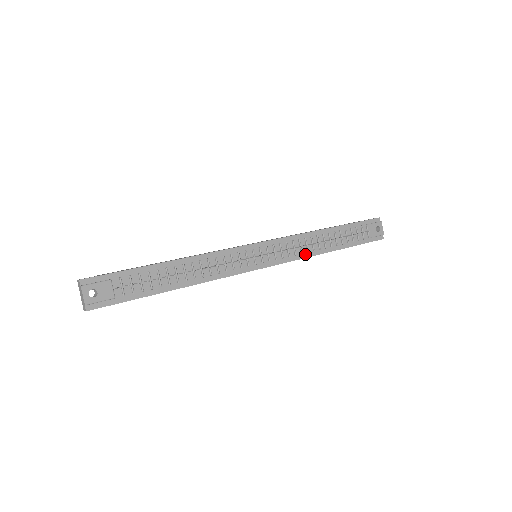
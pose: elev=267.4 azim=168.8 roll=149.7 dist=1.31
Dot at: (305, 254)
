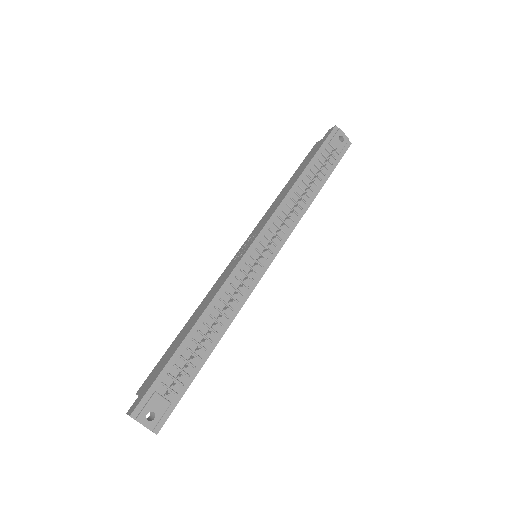
Dot at: (296, 219)
